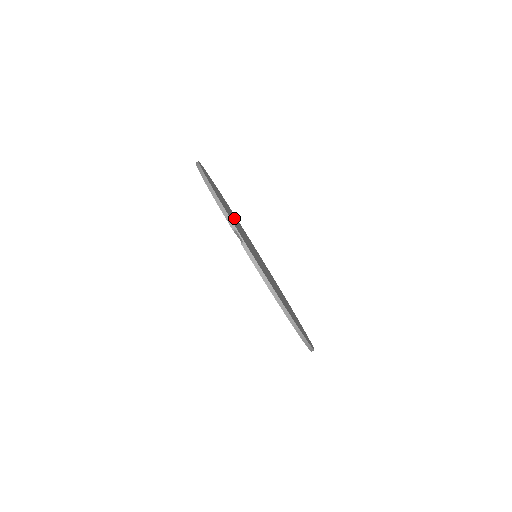
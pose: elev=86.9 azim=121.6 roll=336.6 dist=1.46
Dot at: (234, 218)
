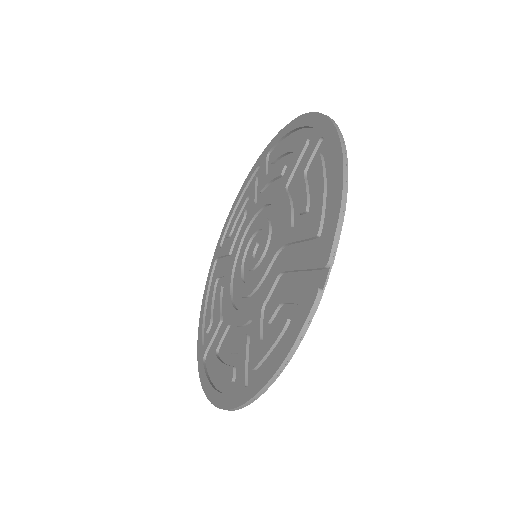
Dot at: occluded
